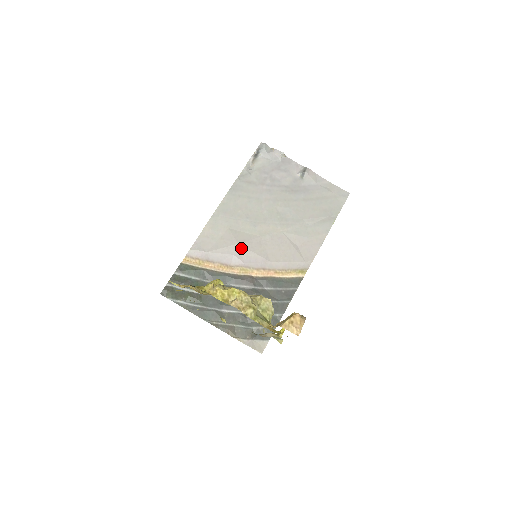
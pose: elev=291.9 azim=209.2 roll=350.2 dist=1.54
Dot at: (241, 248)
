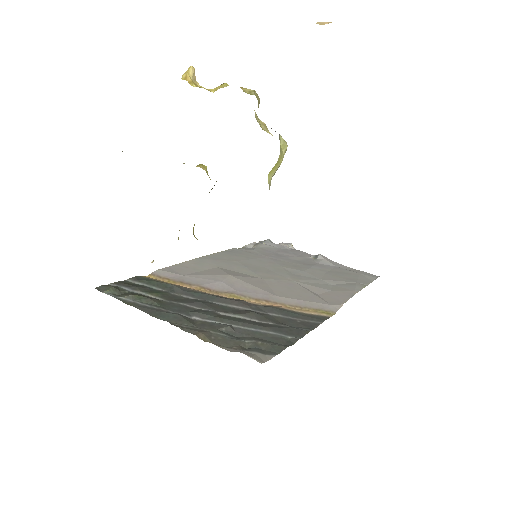
Dot at: (234, 279)
